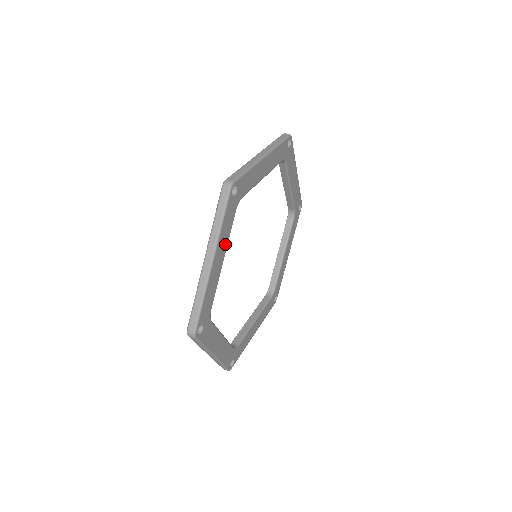
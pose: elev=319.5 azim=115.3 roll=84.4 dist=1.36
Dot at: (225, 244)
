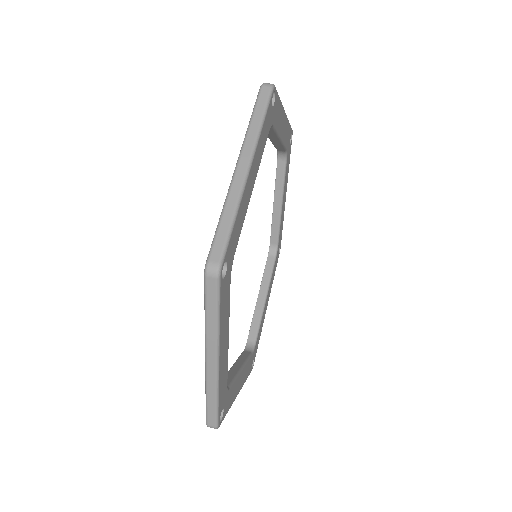
Dot at: (258, 164)
